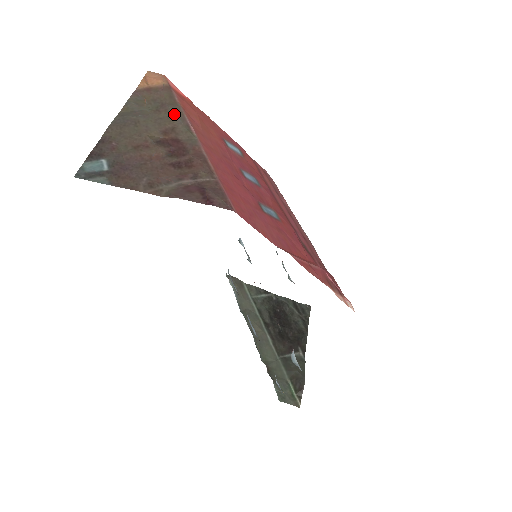
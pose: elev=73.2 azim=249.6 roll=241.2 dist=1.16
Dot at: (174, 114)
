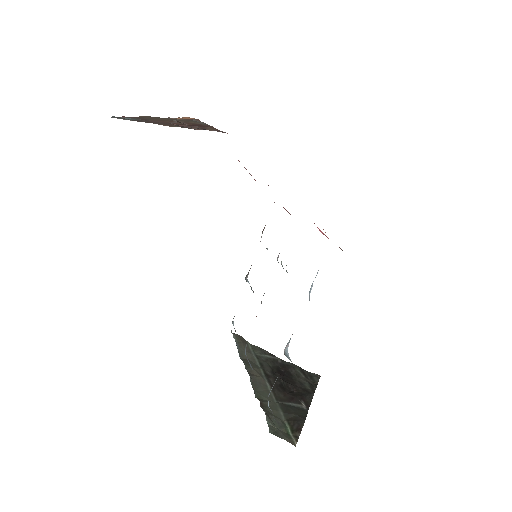
Dot at: occluded
